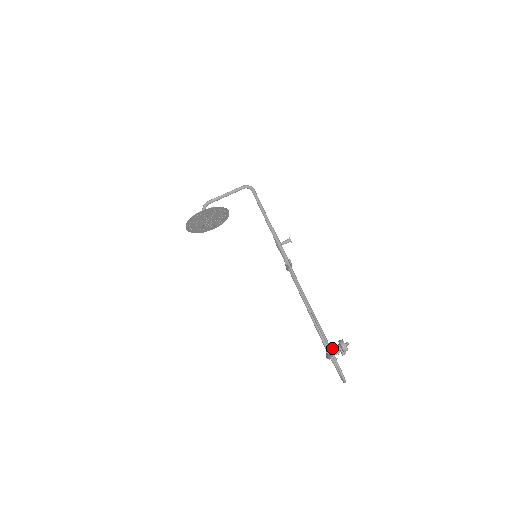
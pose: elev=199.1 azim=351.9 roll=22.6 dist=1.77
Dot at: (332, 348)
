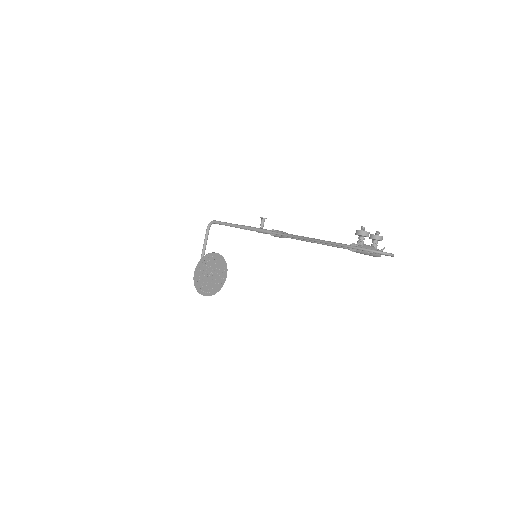
Dot at: (352, 245)
